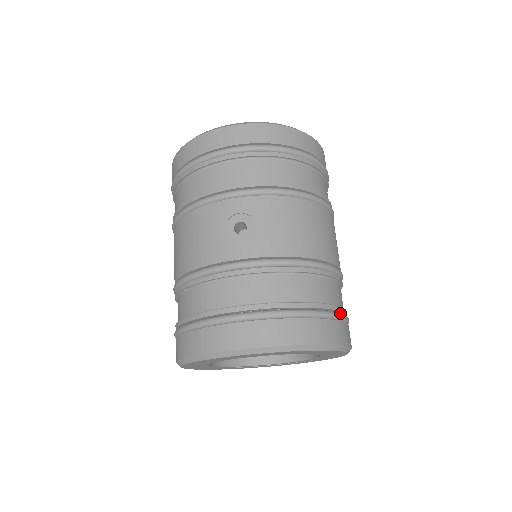
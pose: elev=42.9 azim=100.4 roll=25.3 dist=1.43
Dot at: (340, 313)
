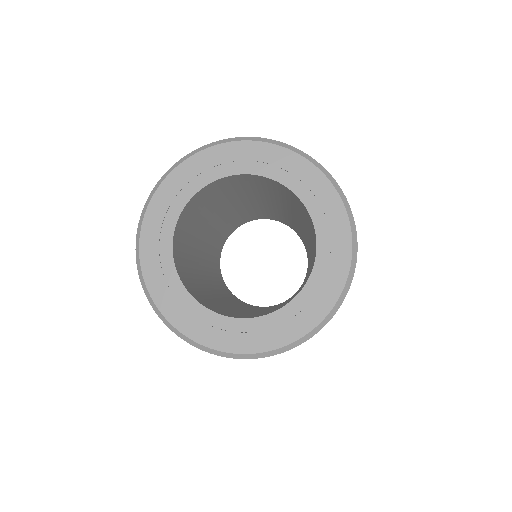
Dot at: occluded
